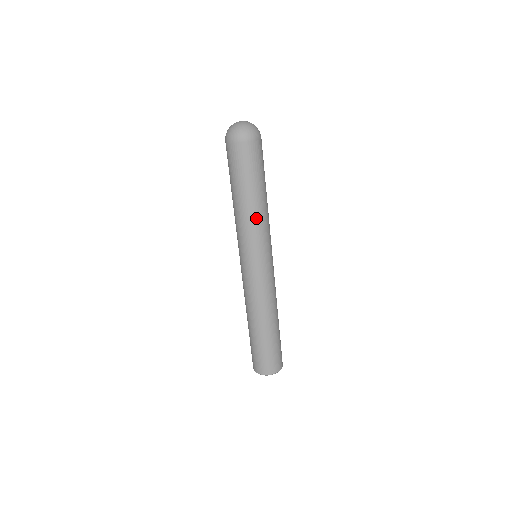
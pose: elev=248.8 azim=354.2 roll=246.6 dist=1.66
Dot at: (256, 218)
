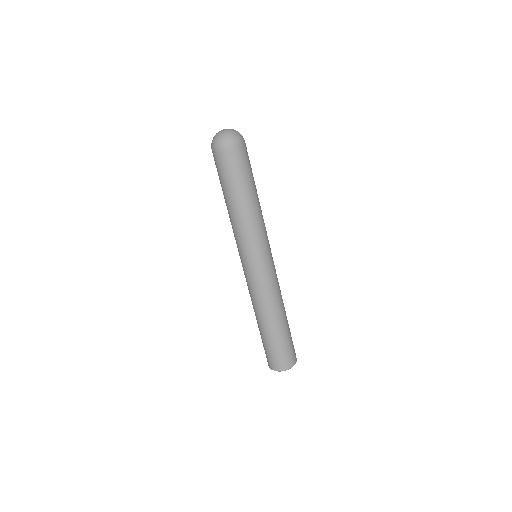
Dot at: (255, 217)
